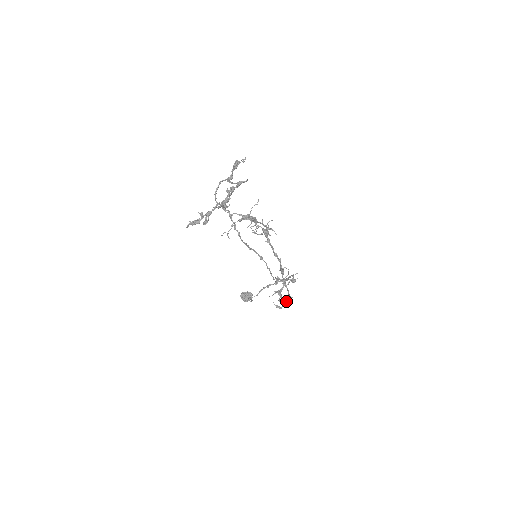
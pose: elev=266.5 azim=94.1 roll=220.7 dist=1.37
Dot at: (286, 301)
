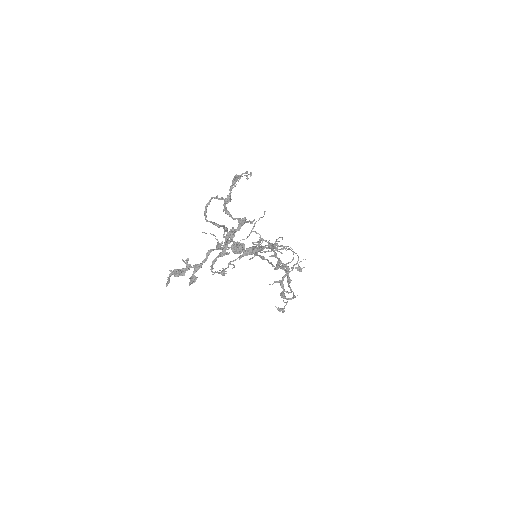
Dot at: (289, 299)
